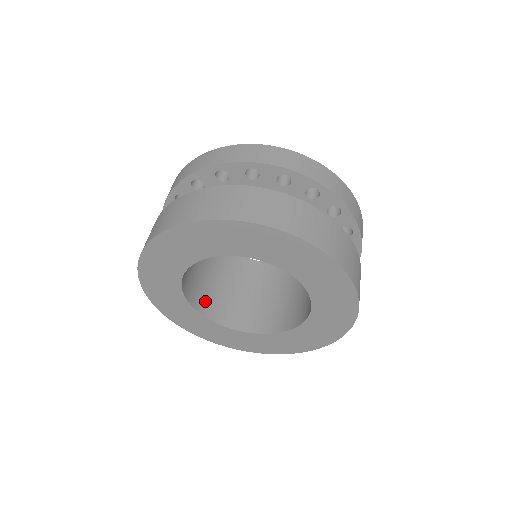
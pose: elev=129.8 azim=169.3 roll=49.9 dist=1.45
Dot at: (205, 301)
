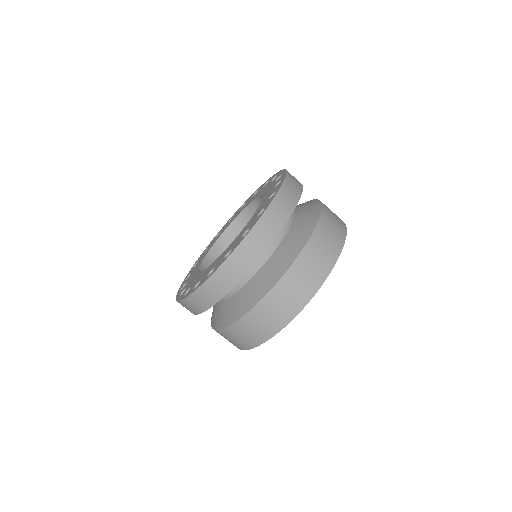
Dot at: occluded
